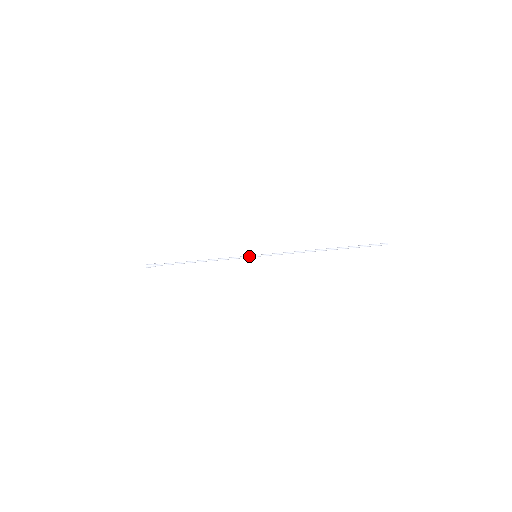
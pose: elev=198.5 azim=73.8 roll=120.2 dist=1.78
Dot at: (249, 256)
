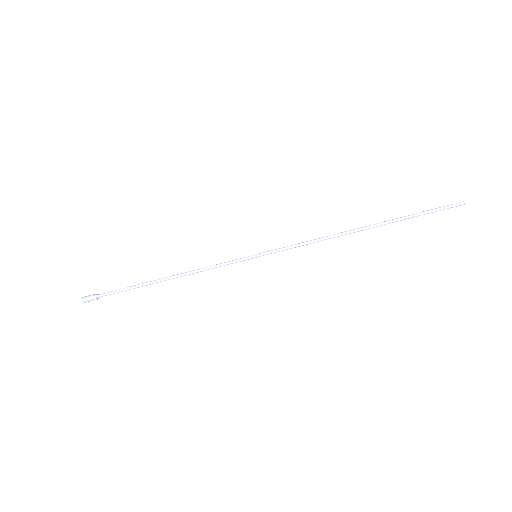
Dot at: (245, 257)
